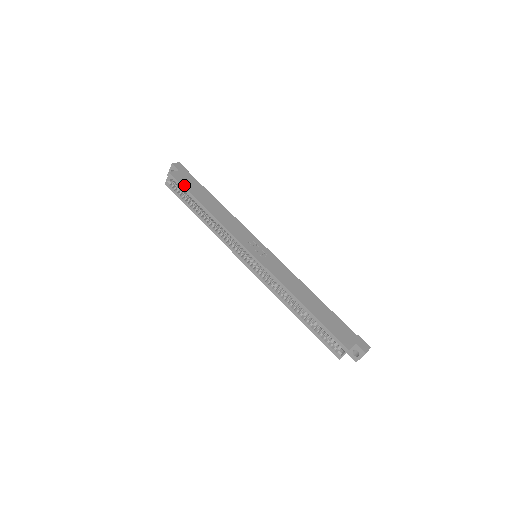
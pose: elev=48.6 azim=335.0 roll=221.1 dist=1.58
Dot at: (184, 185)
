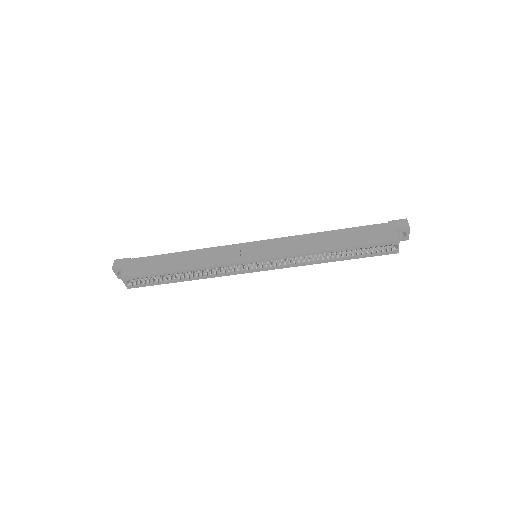
Dot at: (143, 274)
